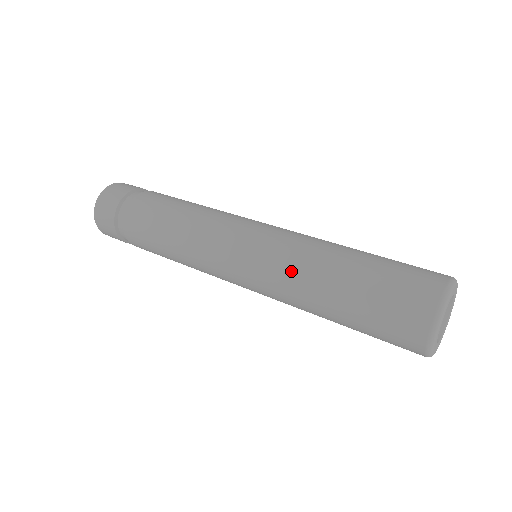
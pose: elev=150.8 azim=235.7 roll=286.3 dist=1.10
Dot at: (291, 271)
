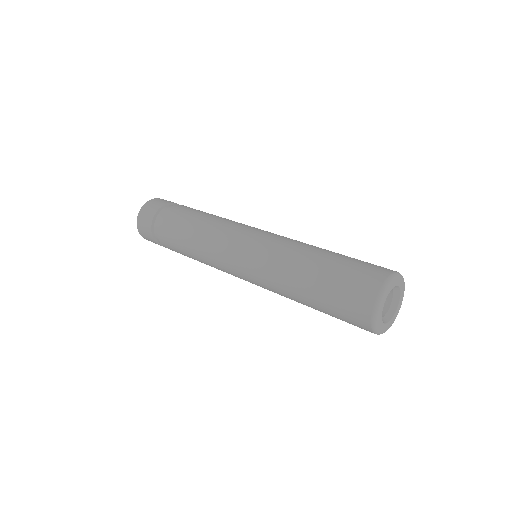
Dot at: (276, 290)
